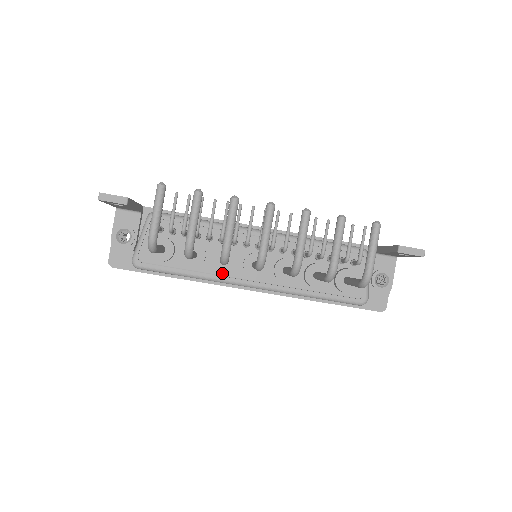
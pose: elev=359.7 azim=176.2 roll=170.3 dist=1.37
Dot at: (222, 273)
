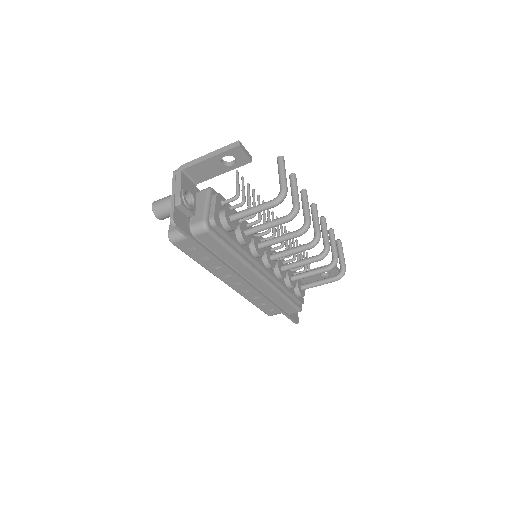
Dot at: (254, 258)
